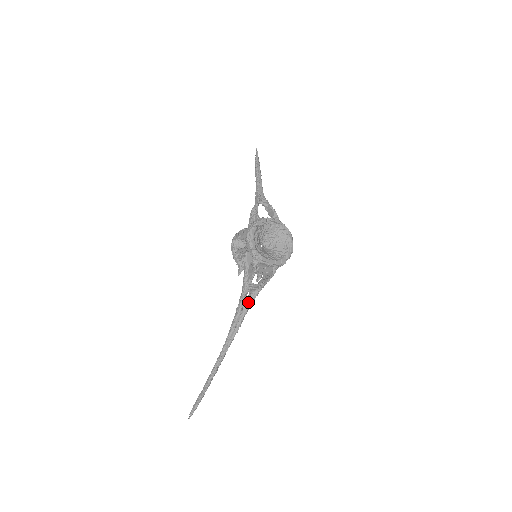
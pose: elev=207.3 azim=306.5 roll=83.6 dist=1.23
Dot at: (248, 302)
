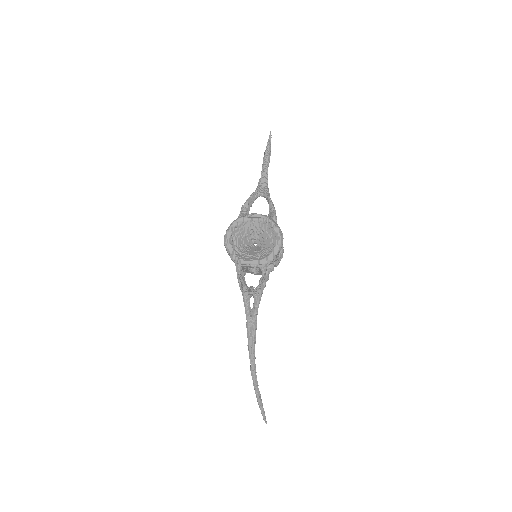
Dot at: (253, 307)
